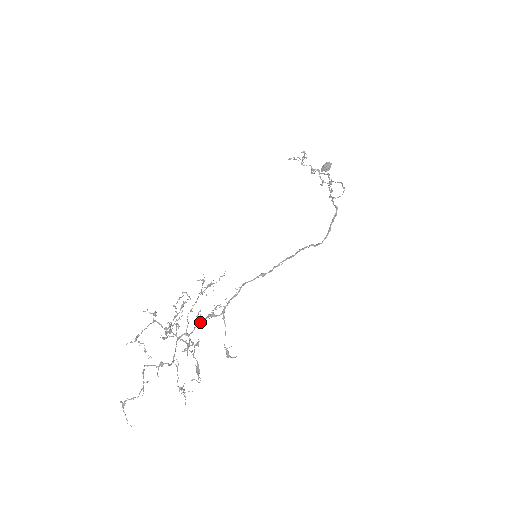
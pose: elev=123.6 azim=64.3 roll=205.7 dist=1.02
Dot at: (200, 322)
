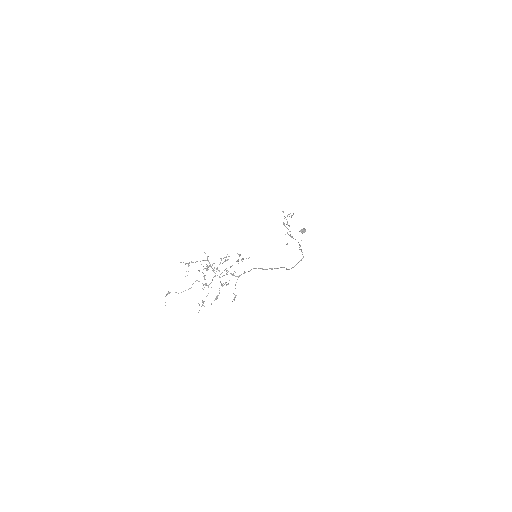
Dot at: (227, 274)
